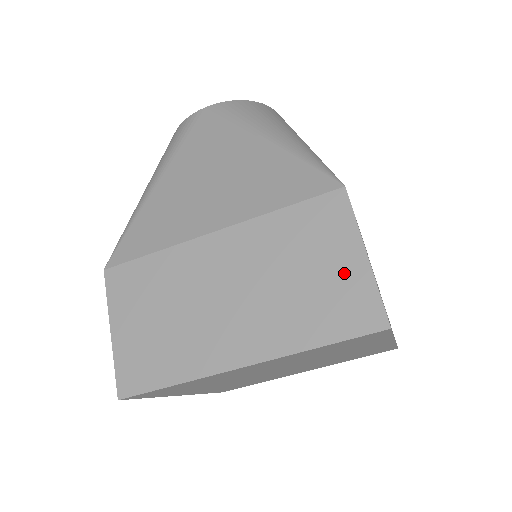
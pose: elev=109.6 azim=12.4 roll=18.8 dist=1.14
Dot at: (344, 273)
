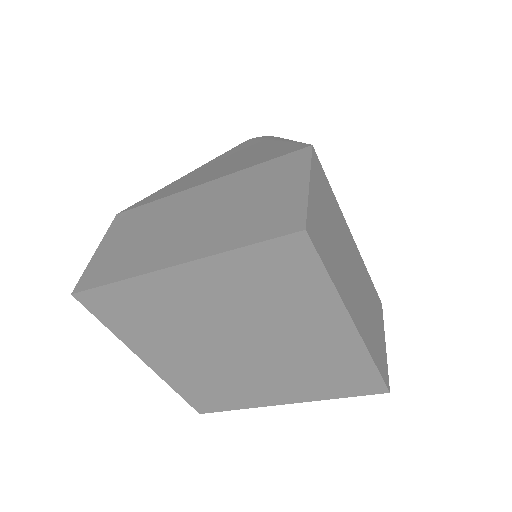
Dot at: (285, 197)
